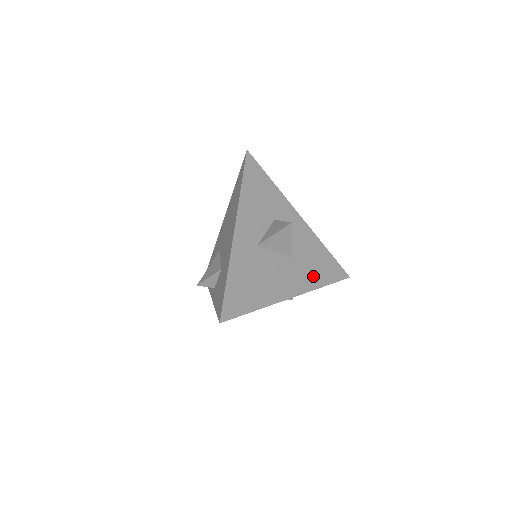
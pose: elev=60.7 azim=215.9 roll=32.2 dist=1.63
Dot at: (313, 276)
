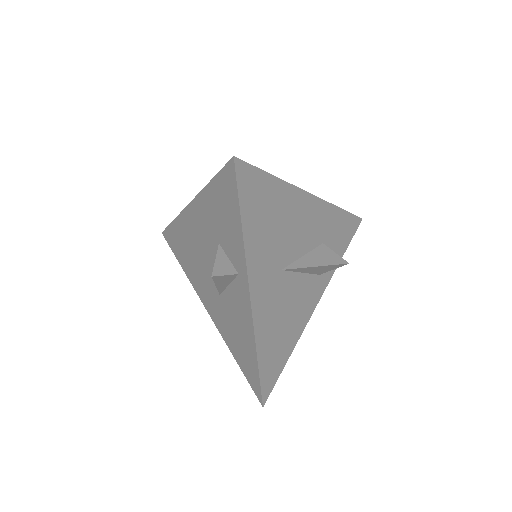
Dot at: occluded
